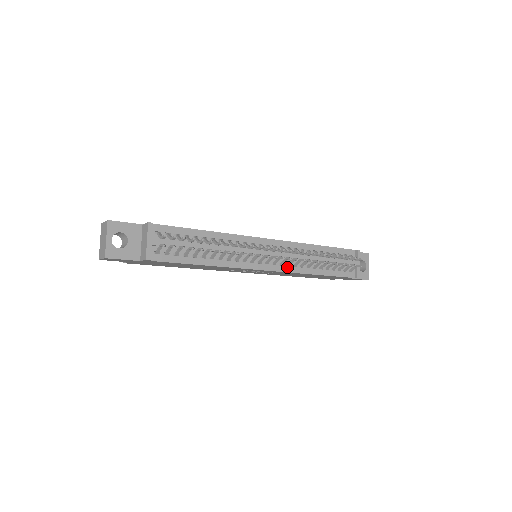
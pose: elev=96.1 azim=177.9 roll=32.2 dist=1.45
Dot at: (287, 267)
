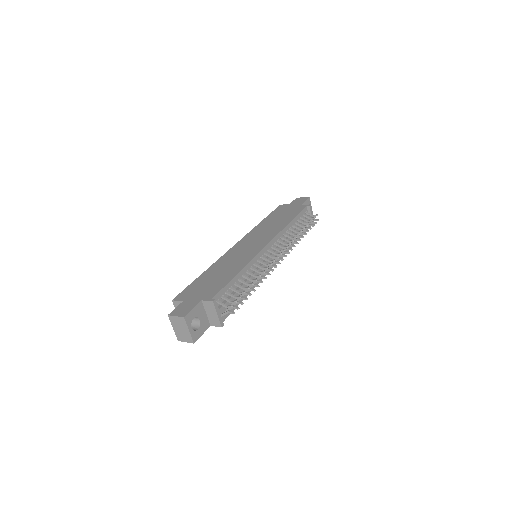
Dot at: occluded
